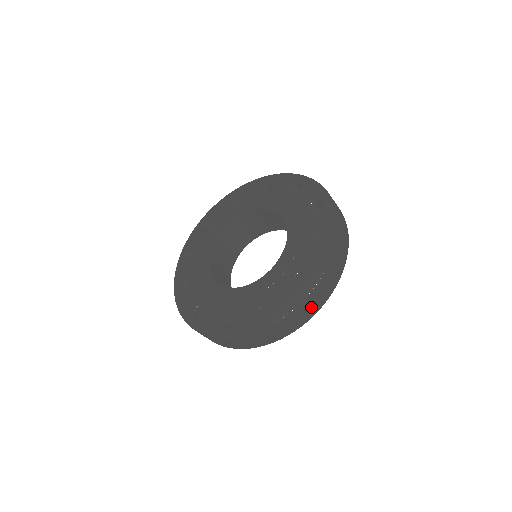
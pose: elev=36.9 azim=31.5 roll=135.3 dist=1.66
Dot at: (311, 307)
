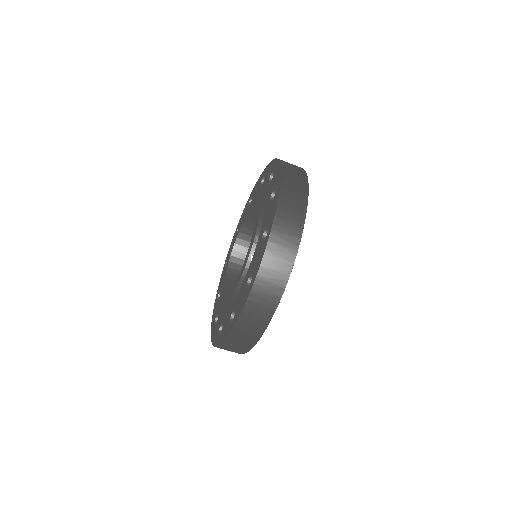
Dot at: (295, 198)
